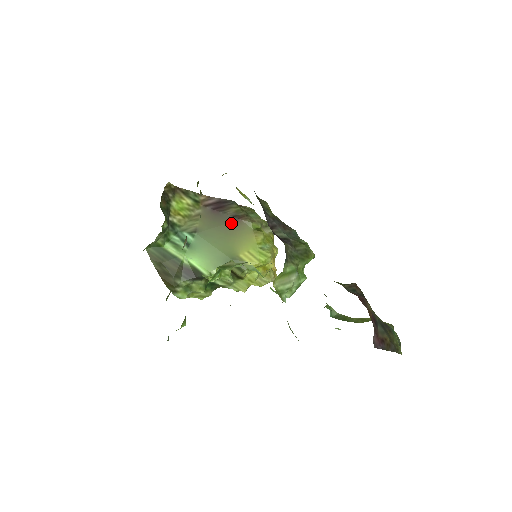
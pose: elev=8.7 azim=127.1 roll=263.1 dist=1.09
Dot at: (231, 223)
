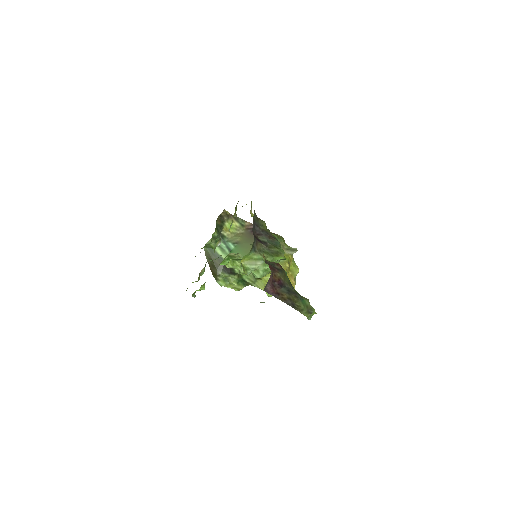
Dot at: occluded
